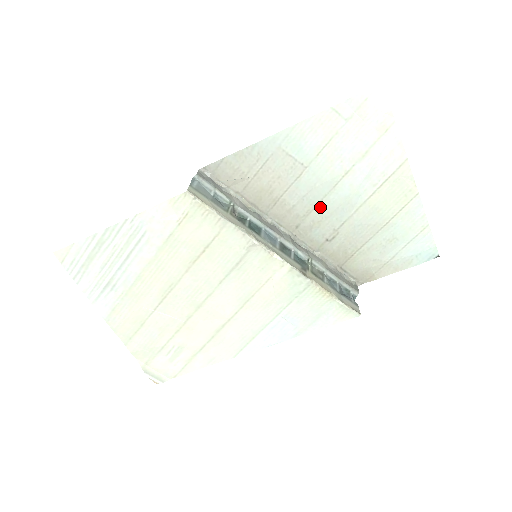
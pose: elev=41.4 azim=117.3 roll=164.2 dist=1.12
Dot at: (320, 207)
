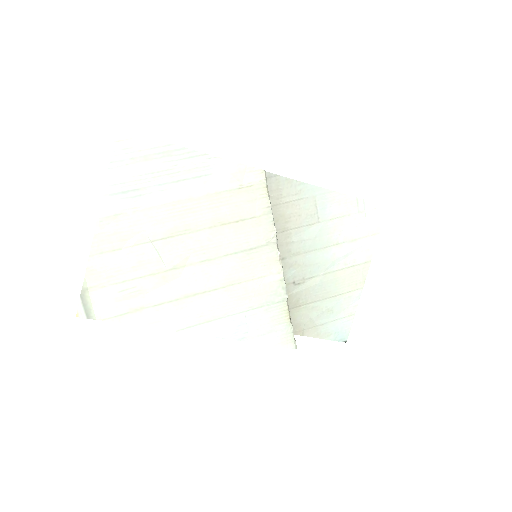
Dot at: (307, 255)
